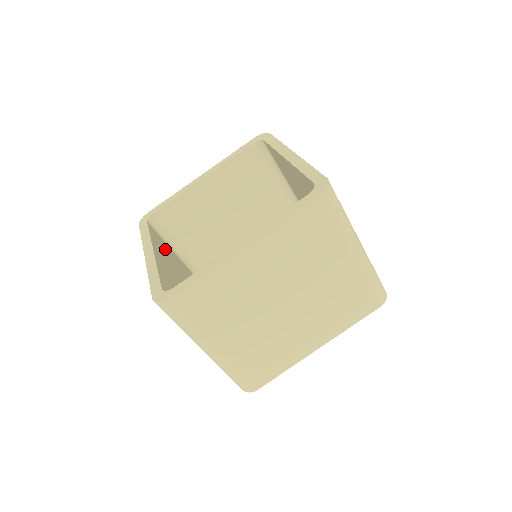
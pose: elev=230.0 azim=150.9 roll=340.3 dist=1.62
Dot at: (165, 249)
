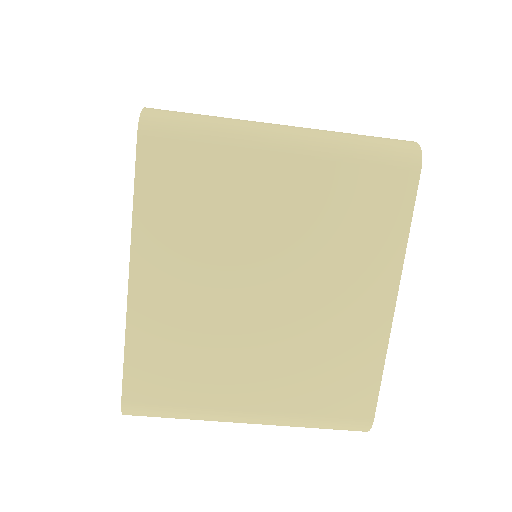
Dot at: occluded
